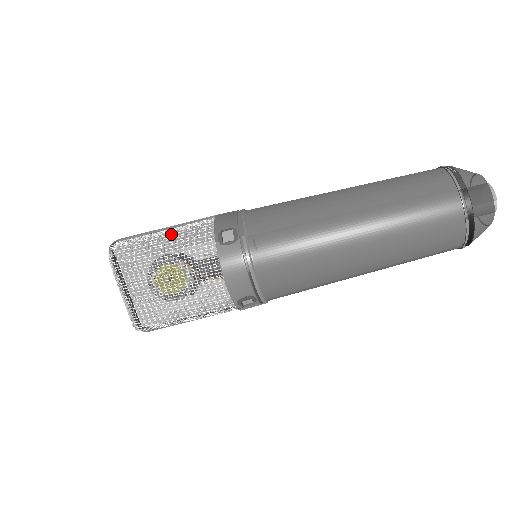
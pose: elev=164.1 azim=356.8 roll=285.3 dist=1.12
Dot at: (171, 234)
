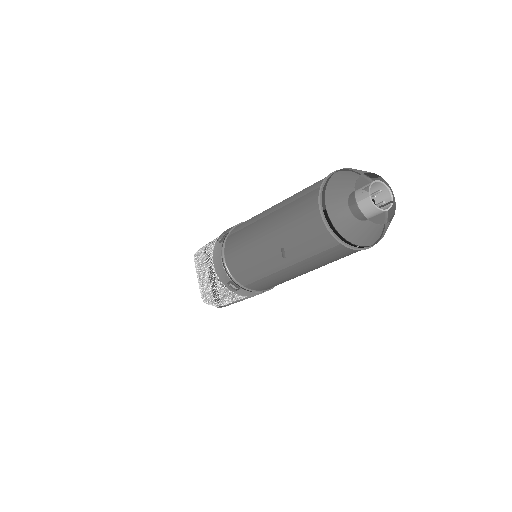
Dot at: occluded
